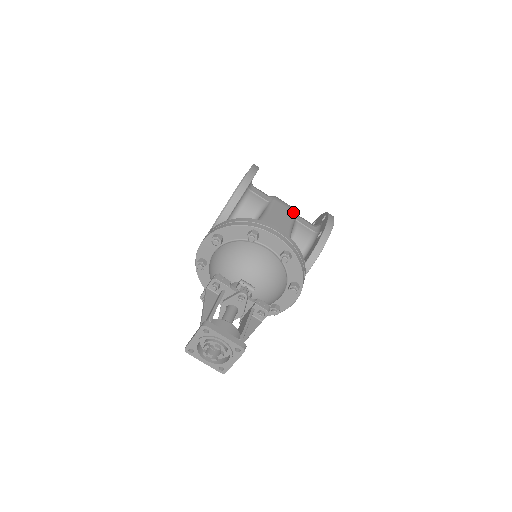
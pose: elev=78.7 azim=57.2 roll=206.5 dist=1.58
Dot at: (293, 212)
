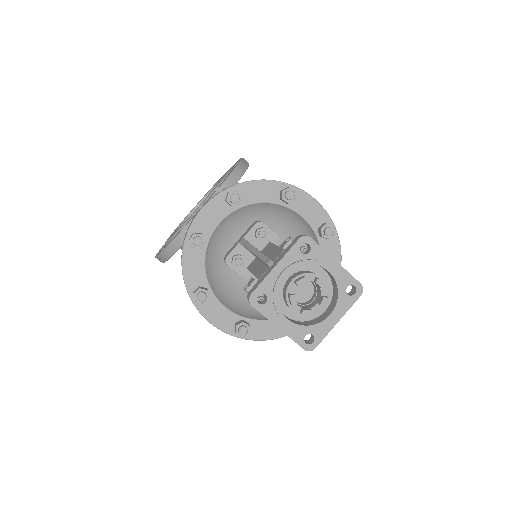
Dot at: occluded
